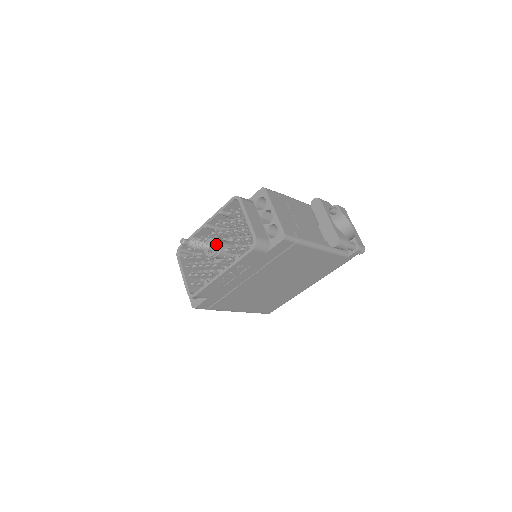
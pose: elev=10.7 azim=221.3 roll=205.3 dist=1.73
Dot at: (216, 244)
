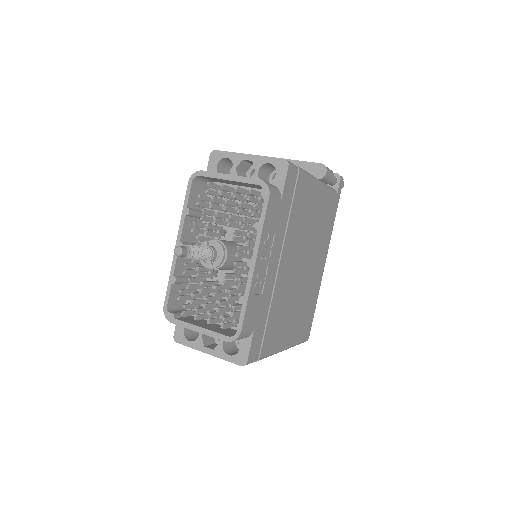
Dot at: (214, 244)
